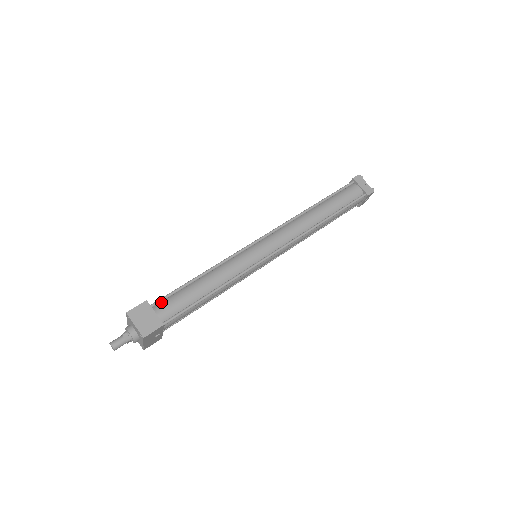
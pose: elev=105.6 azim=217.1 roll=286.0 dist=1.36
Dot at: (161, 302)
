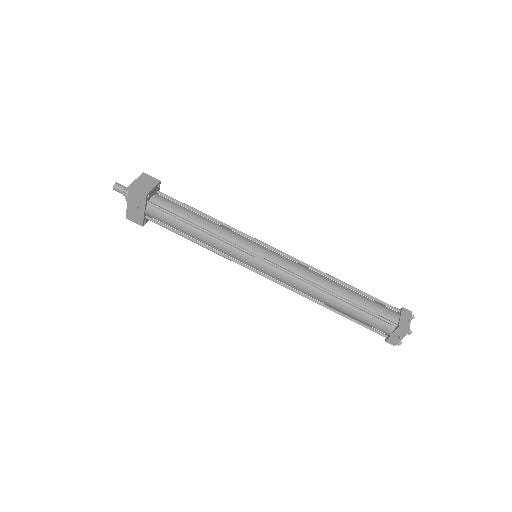
Dot at: occluded
